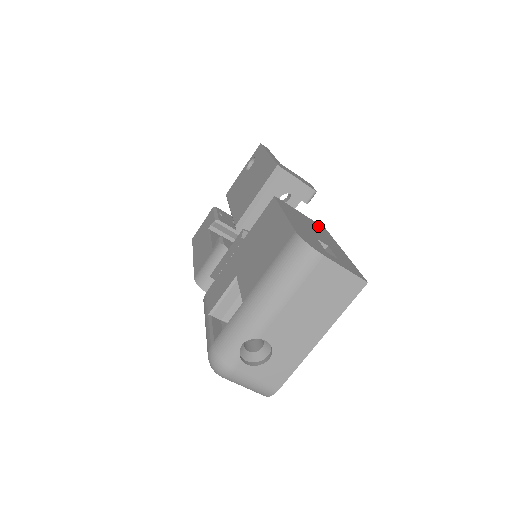
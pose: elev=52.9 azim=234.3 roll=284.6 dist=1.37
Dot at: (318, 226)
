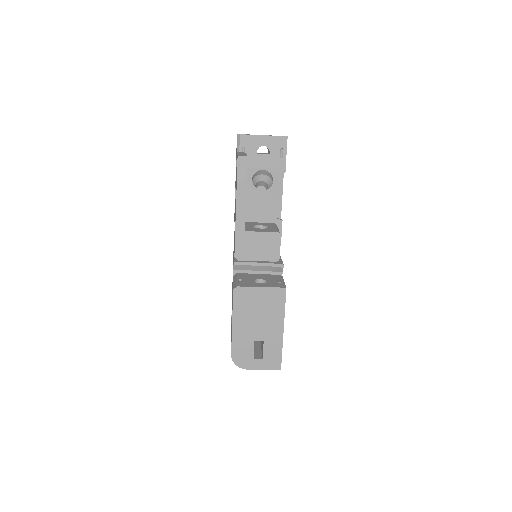
Dot at: (274, 297)
